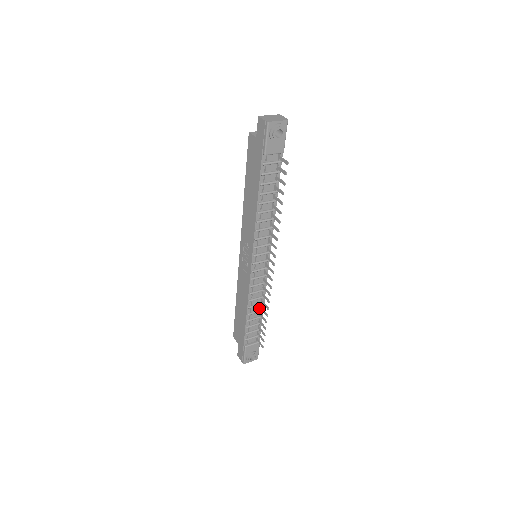
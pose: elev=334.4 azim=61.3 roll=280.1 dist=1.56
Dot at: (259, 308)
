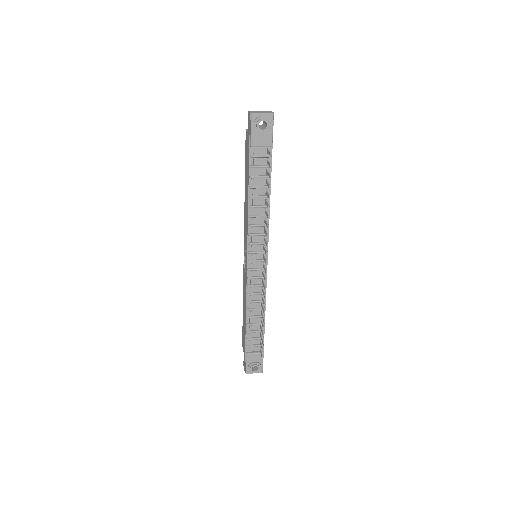
Dot at: (260, 313)
